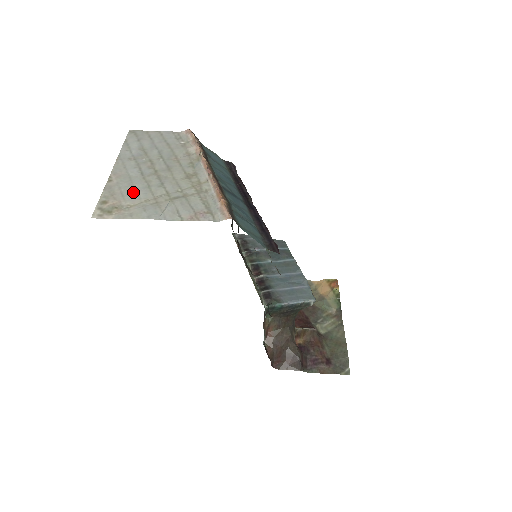
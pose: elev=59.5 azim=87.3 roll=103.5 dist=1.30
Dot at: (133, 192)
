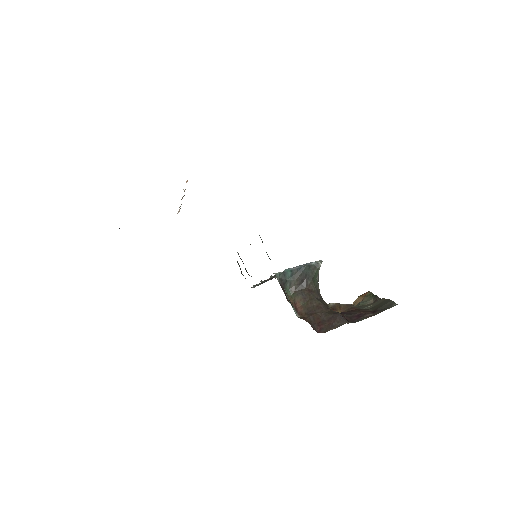
Dot at: occluded
